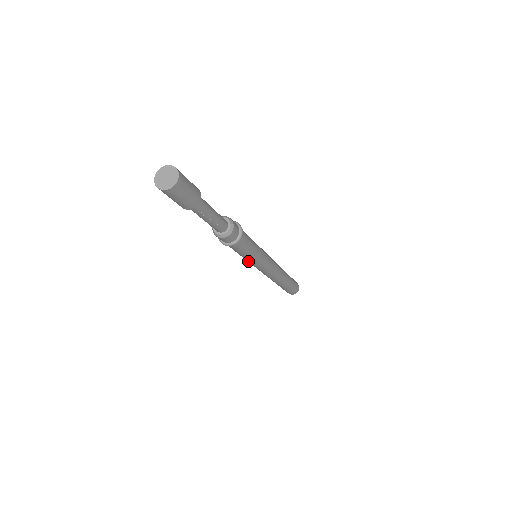
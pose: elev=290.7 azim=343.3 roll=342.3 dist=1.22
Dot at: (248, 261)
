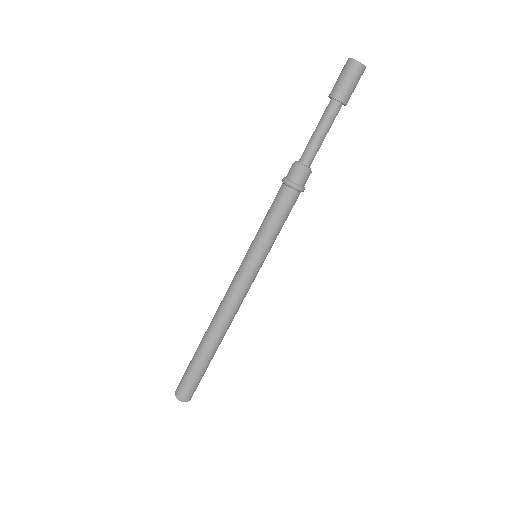
Dot at: (257, 246)
